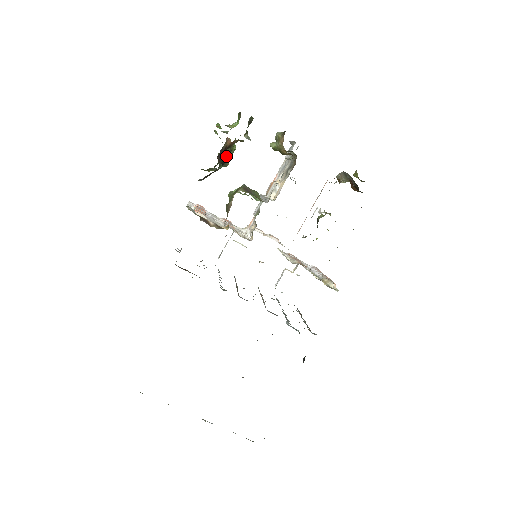
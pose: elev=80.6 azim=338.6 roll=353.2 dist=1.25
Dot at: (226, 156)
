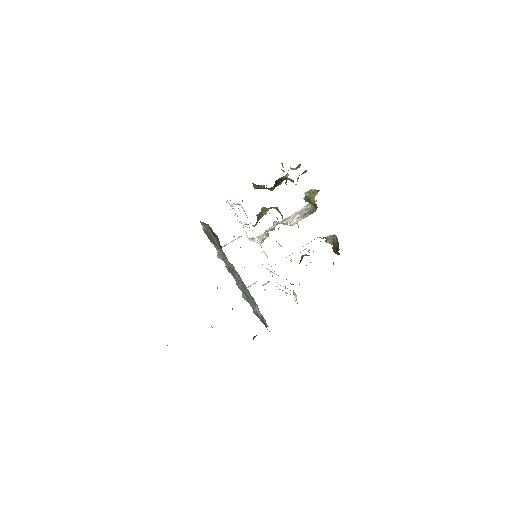
Dot at: (276, 184)
